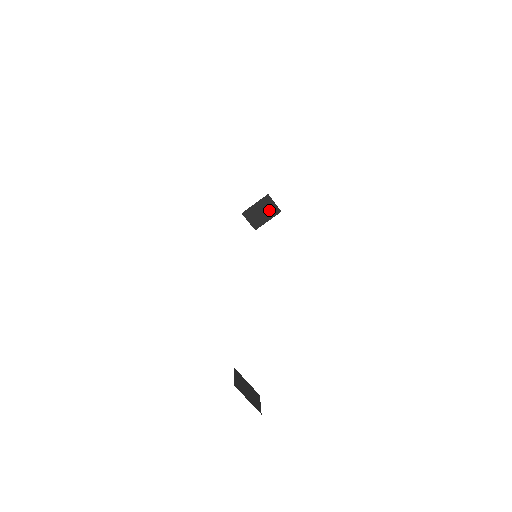
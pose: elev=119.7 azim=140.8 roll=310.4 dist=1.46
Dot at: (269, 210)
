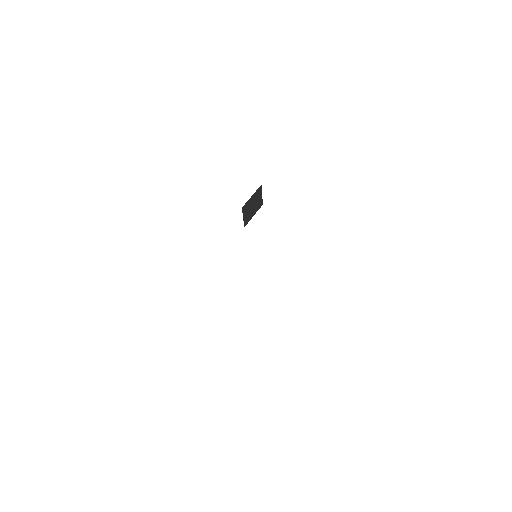
Dot at: (257, 203)
